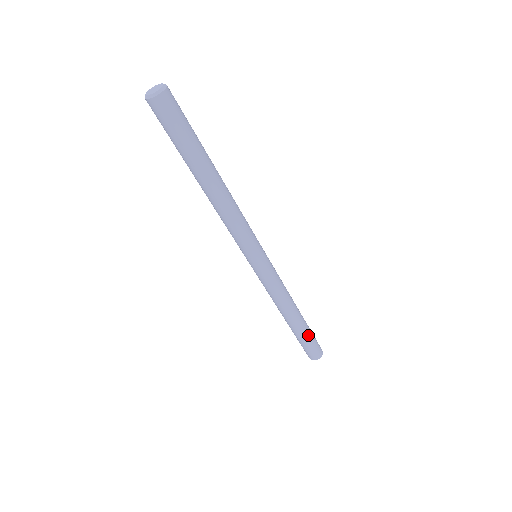
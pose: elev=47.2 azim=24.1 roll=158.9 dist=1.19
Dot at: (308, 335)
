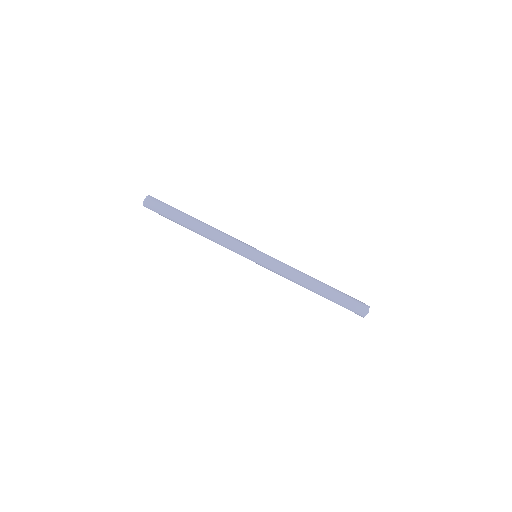
Dot at: (340, 293)
